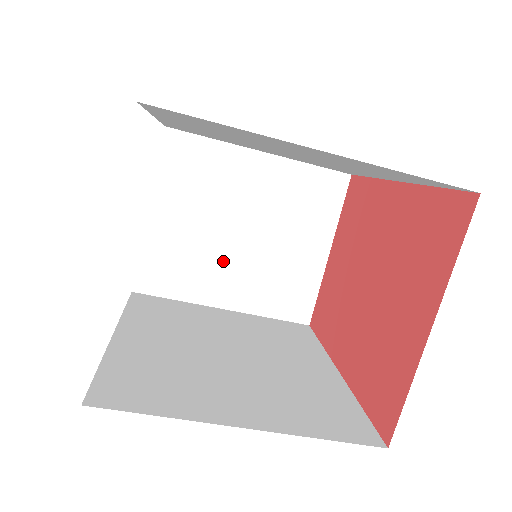
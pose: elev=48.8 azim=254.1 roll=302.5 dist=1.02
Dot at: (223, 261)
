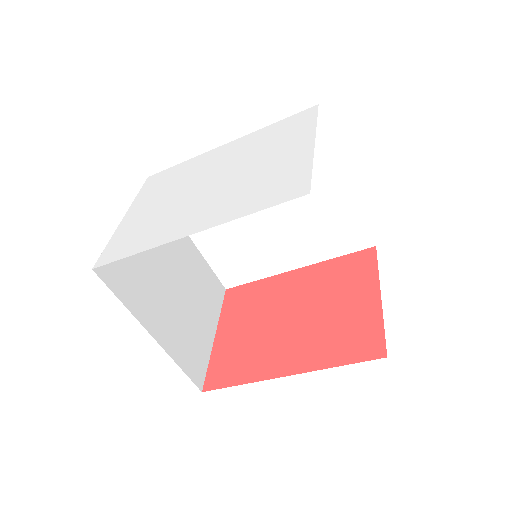
Dot at: (160, 294)
